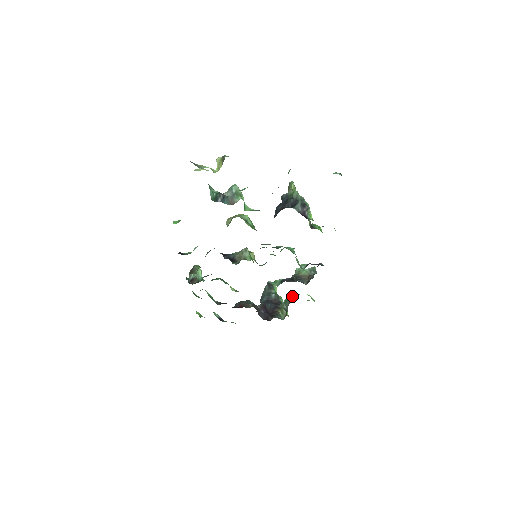
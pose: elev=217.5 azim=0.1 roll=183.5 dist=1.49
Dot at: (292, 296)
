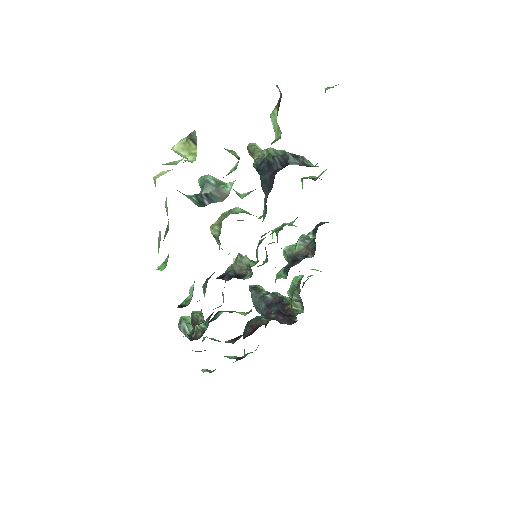
Dot at: (295, 282)
